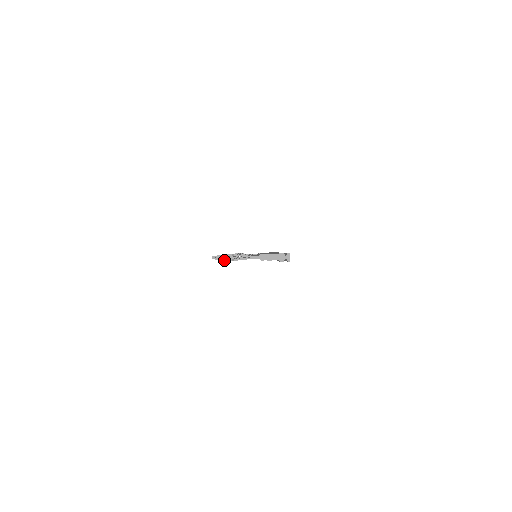
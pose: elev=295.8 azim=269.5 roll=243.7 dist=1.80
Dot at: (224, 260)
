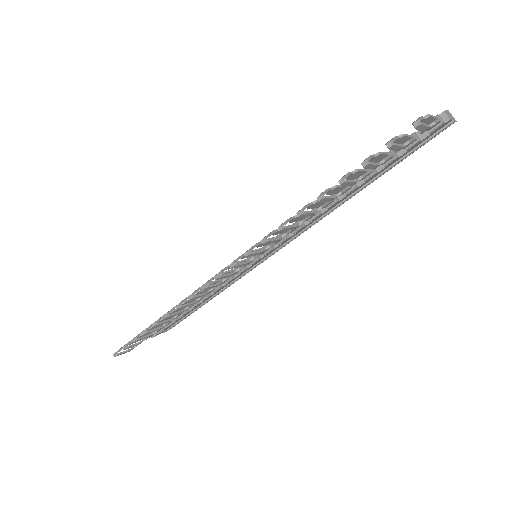
Dot at: (427, 125)
